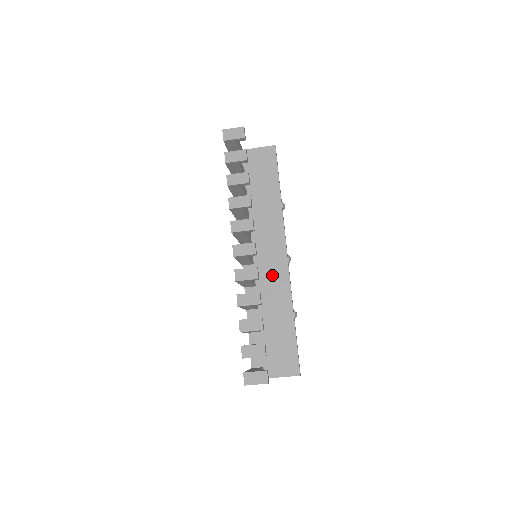
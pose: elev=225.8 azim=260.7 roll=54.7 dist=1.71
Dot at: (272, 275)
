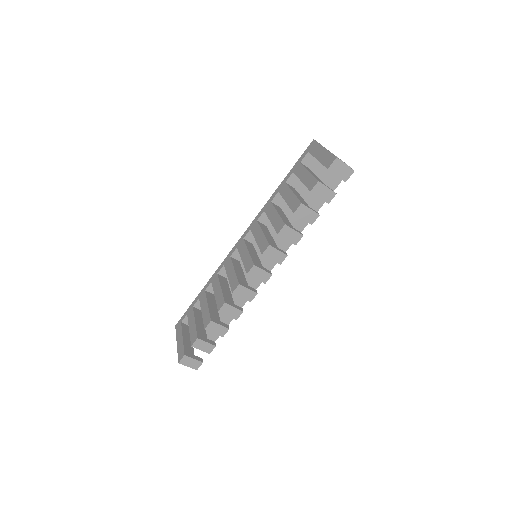
Dot at: occluded
